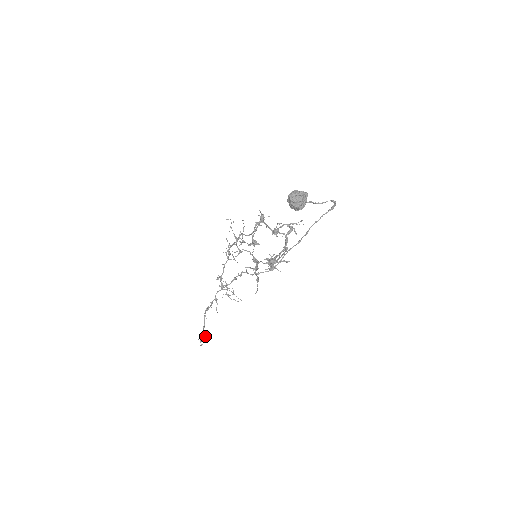
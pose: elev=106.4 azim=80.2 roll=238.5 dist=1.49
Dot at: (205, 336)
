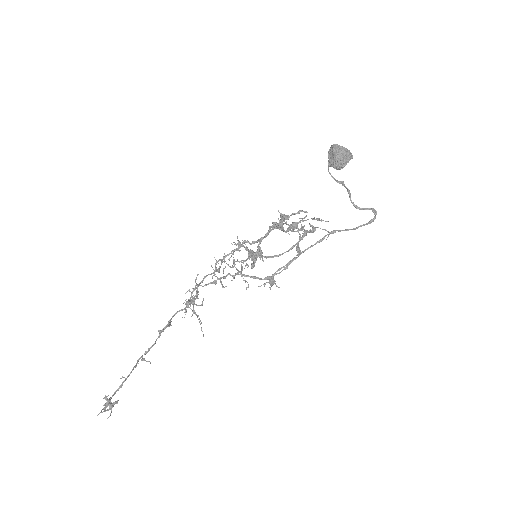
Dot at: (115, 401)
